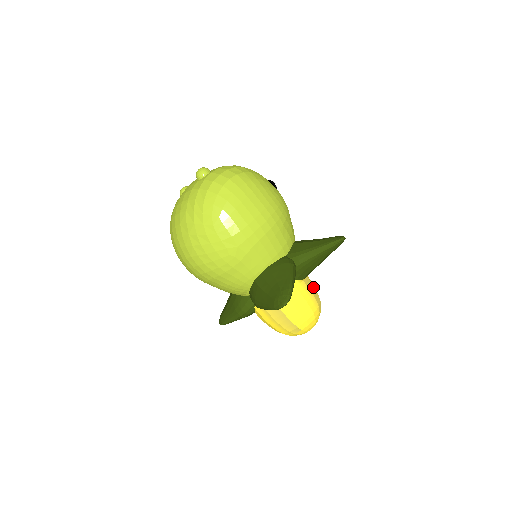
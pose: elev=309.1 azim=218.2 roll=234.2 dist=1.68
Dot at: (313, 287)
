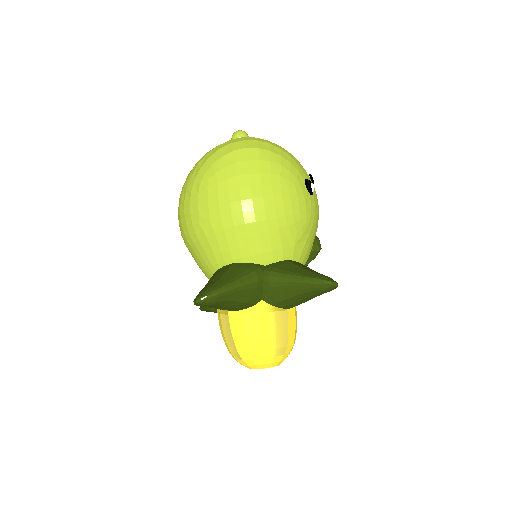
Dot at: (286, 324)
